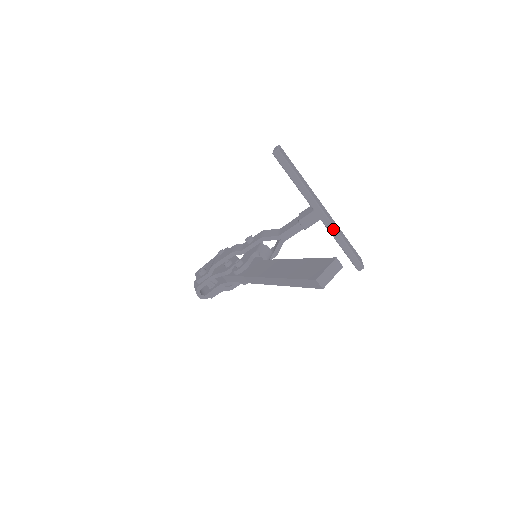
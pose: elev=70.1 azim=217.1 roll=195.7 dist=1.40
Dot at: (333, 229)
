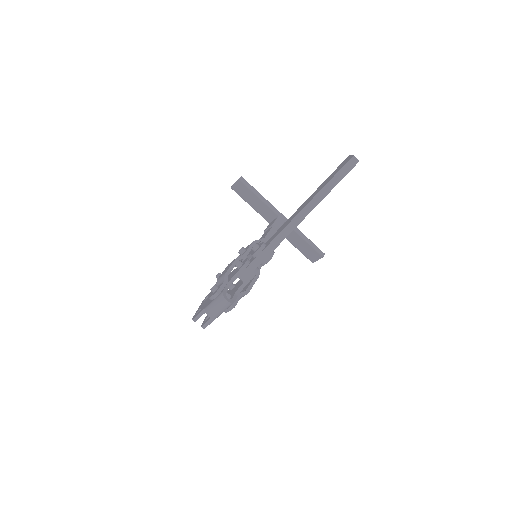
Dot at: occluded
